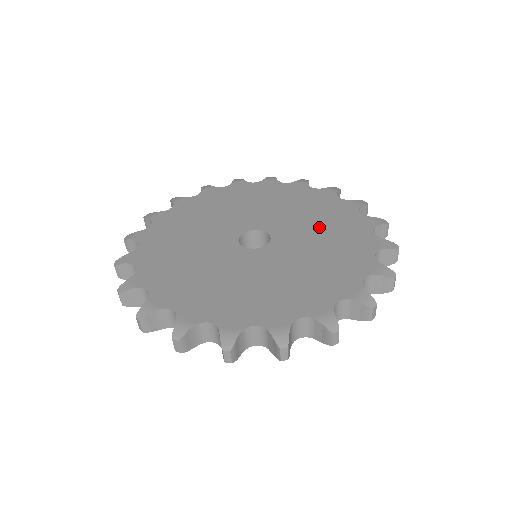
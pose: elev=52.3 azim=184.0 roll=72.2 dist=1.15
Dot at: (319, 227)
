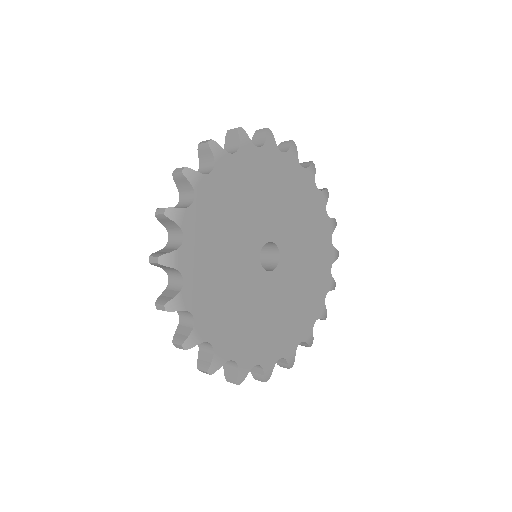
Dot at: (308, 253)
